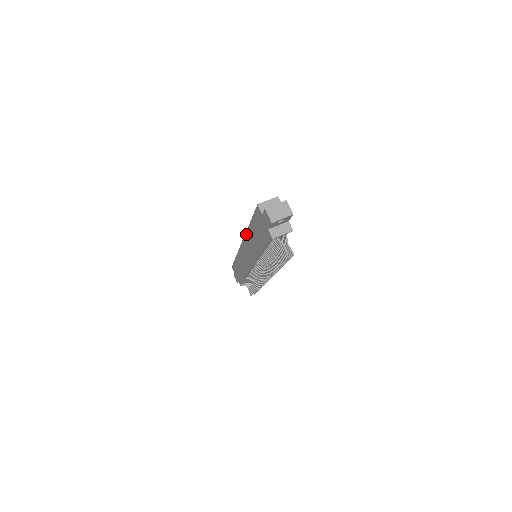
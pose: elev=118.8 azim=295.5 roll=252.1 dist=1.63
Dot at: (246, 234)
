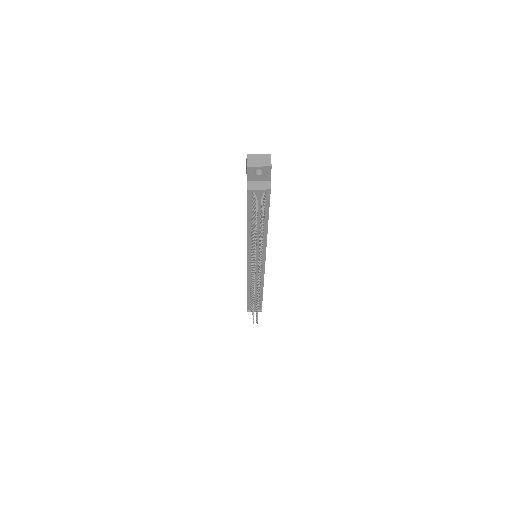
Dot at: occluded
